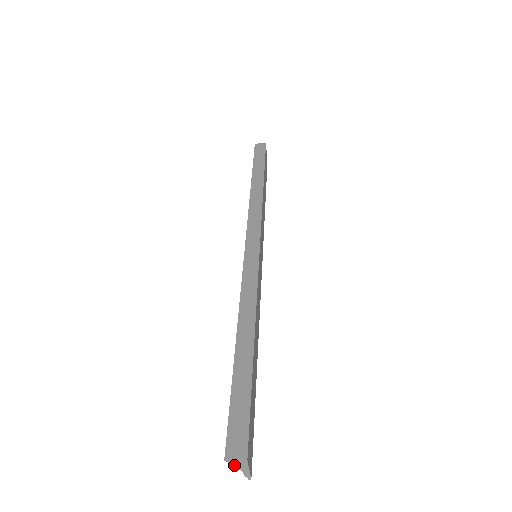
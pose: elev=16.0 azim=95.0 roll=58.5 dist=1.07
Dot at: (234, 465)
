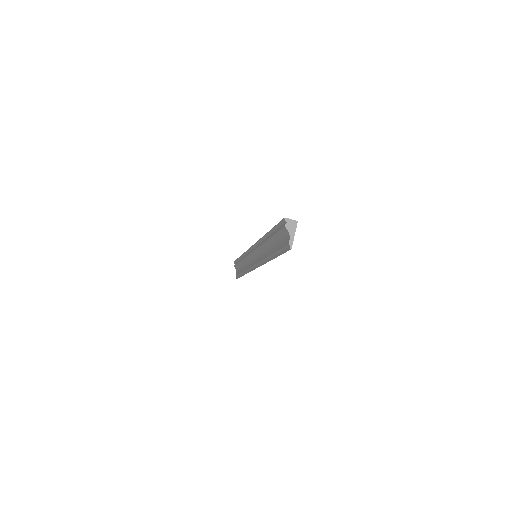
Dot at: (288, 226)
